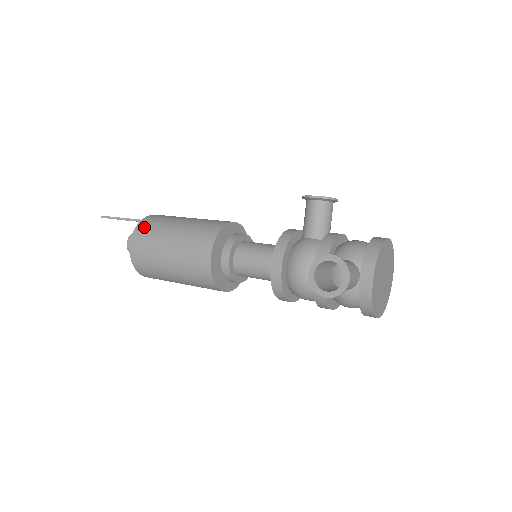
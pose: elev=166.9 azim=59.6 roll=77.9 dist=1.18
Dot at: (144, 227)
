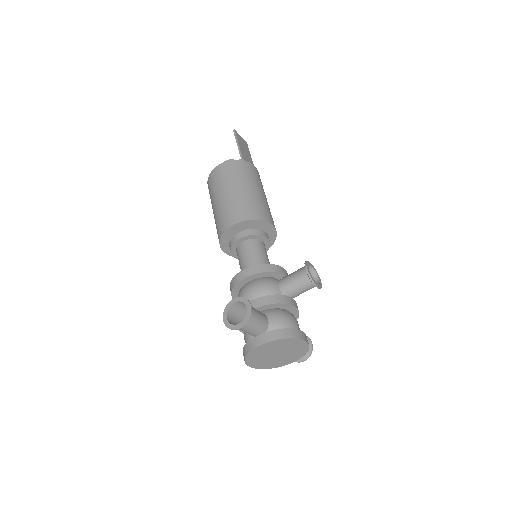
Dot at: (235, 166)
